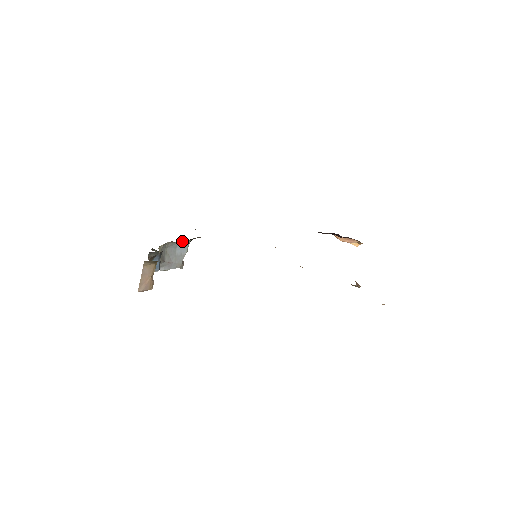
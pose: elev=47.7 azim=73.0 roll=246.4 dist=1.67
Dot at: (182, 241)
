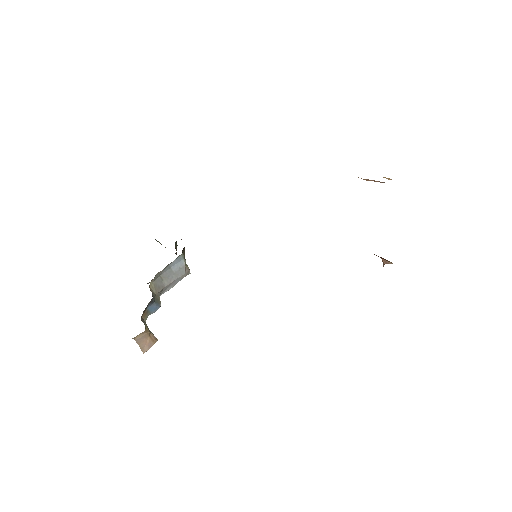
Dot at: occluded
